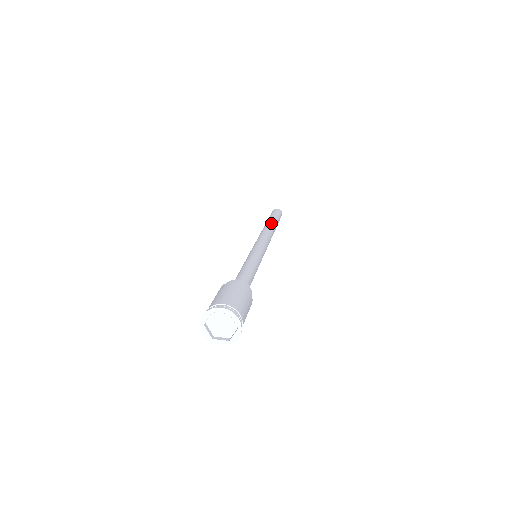
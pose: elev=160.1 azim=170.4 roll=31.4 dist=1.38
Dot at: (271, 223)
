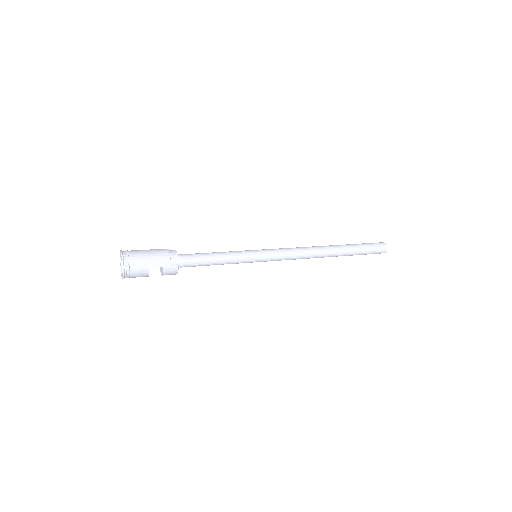
Dot at: (332, 245)
